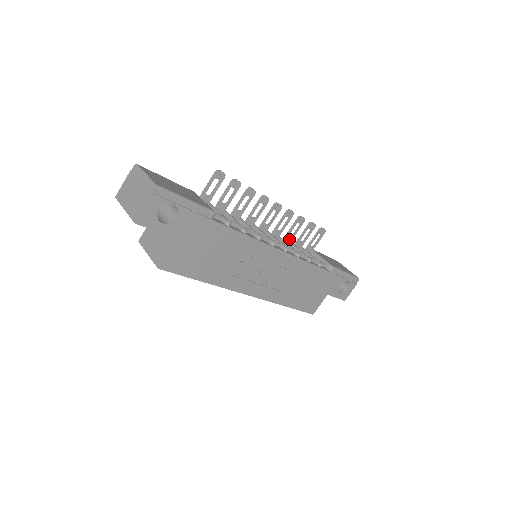
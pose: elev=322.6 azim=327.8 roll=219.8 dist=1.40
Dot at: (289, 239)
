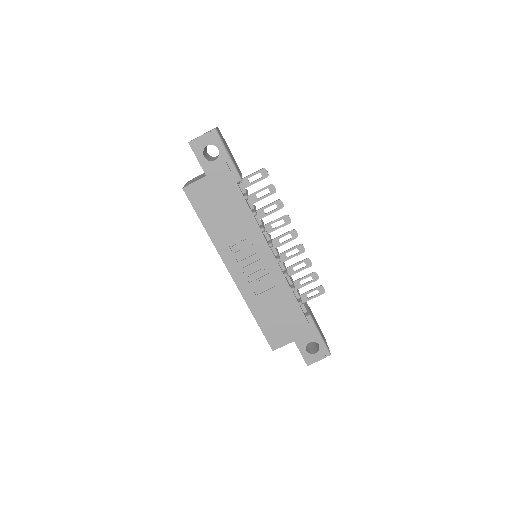
Dot at: (291, 272)
